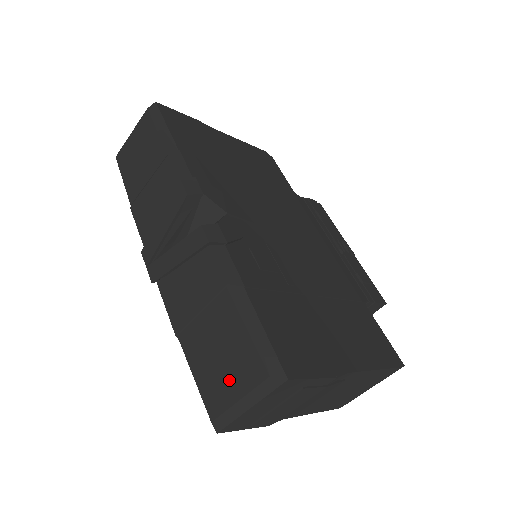
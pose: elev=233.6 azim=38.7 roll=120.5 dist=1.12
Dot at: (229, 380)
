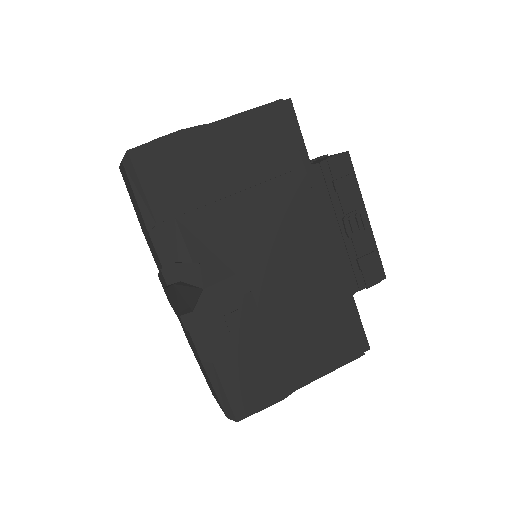
Dot at: (214, 394)
